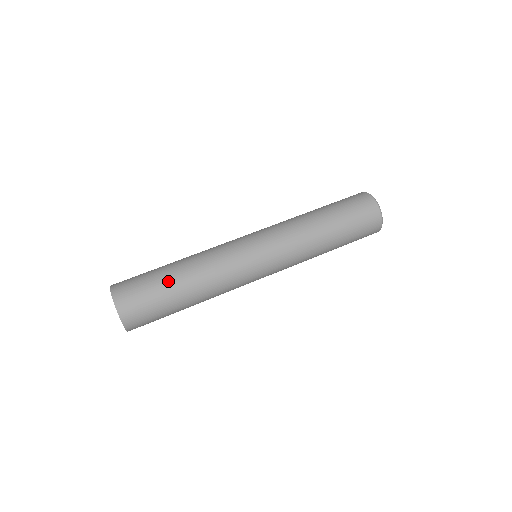
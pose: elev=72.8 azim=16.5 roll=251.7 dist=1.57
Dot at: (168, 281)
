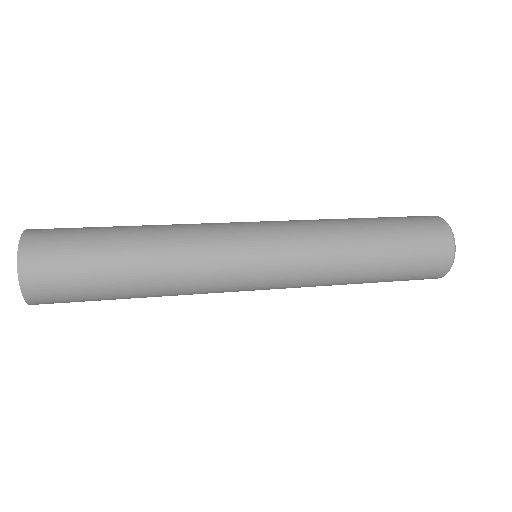
Dot at: (112, 235)
